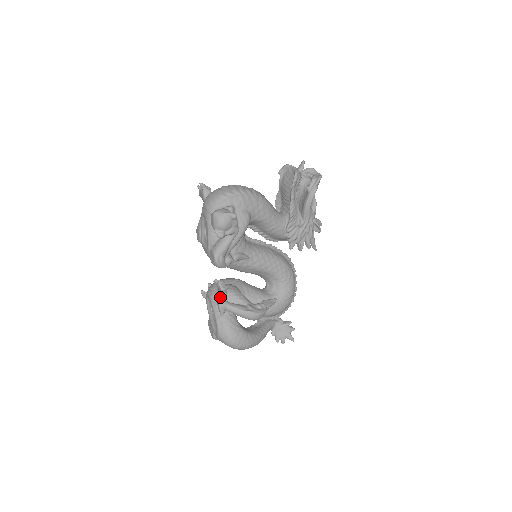
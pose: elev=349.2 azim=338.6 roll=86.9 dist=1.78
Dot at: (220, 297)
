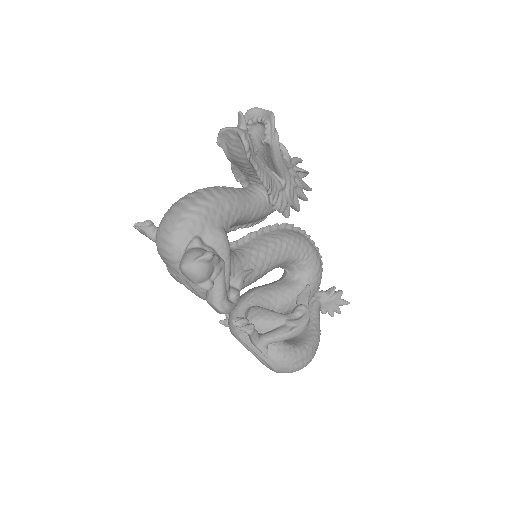
Dot at: (252, 340)
